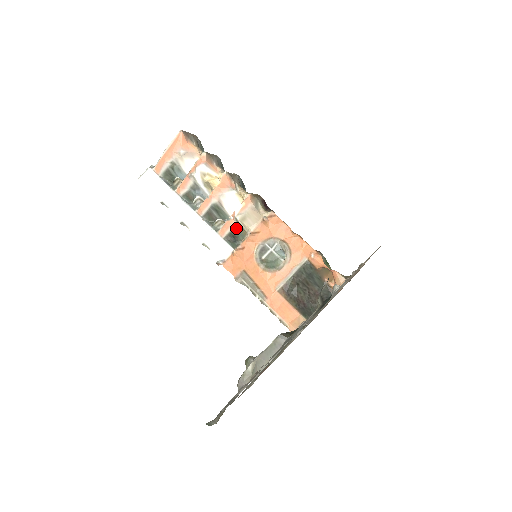
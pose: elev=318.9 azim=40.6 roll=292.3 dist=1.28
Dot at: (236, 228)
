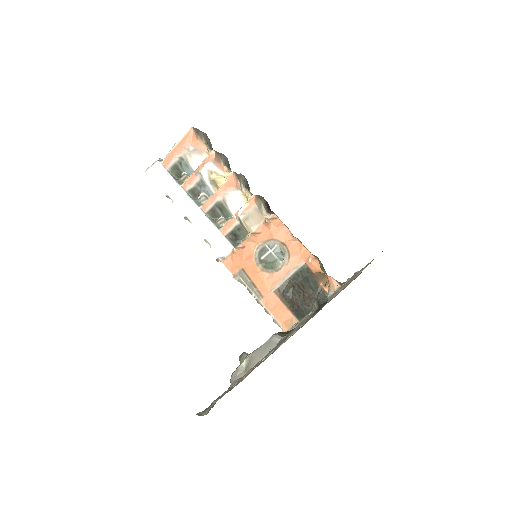
Dot at: (238, 227)
